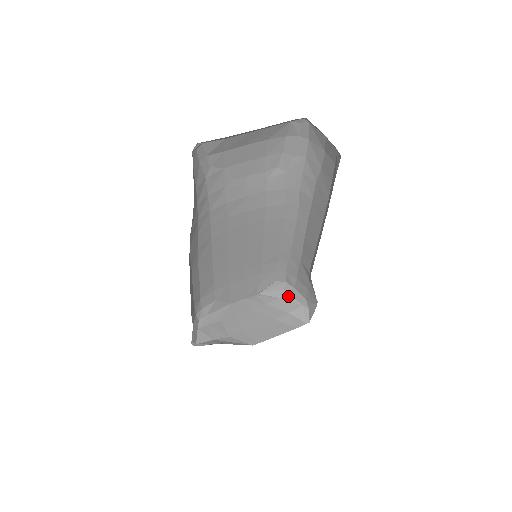
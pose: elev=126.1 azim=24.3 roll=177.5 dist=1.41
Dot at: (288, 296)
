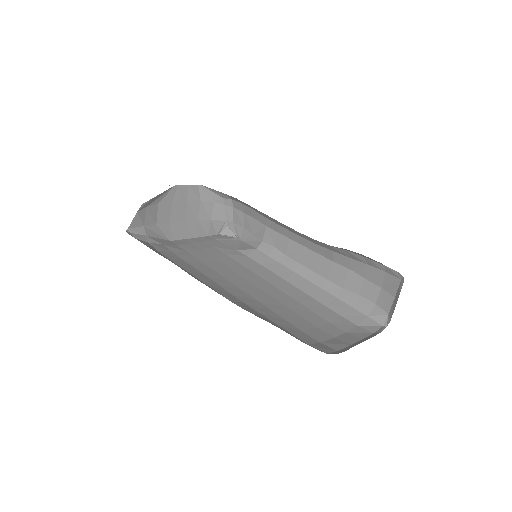
Dot at: (222, 206)
